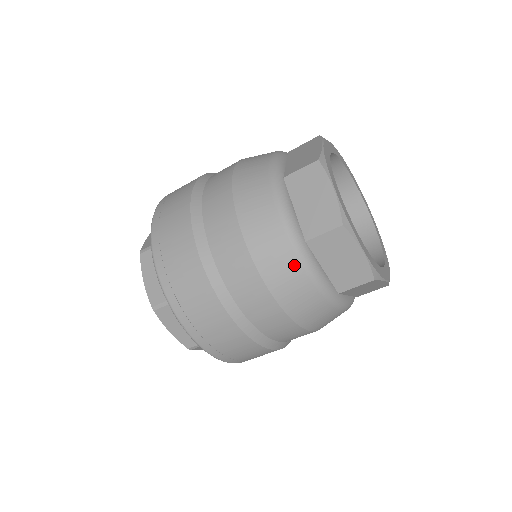
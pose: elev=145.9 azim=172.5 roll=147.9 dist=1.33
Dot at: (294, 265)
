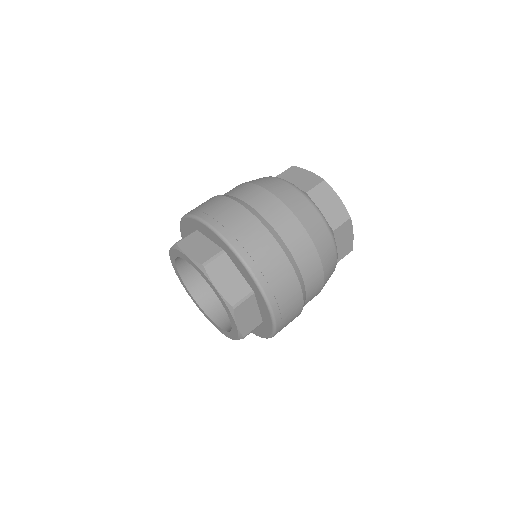
Dot at: occluded
